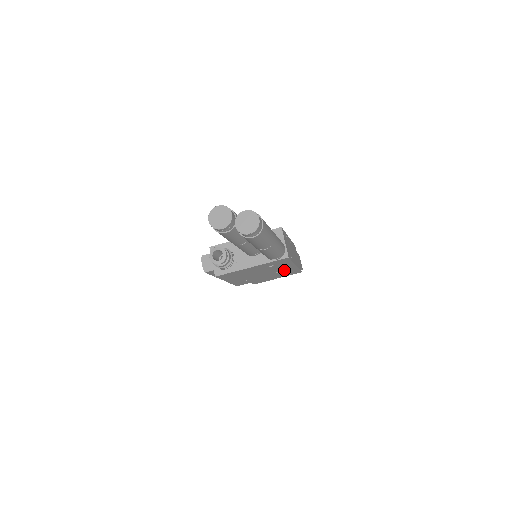
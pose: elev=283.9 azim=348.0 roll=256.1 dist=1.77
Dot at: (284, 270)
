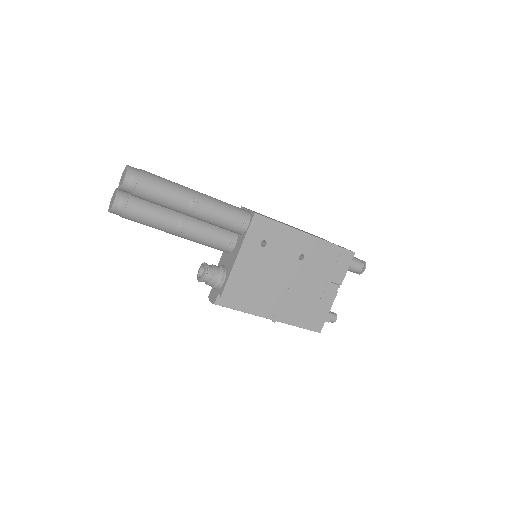
Dot at: (303, 250)
